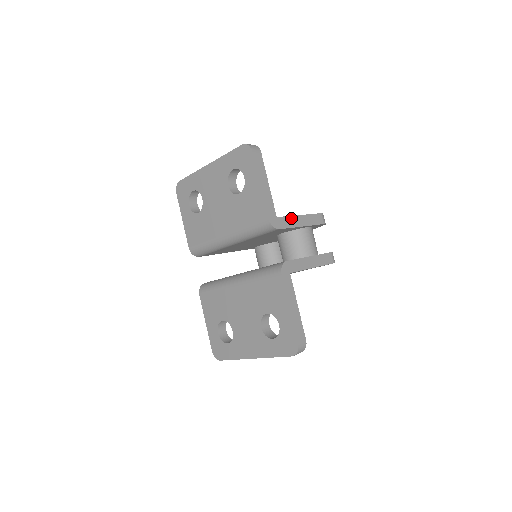
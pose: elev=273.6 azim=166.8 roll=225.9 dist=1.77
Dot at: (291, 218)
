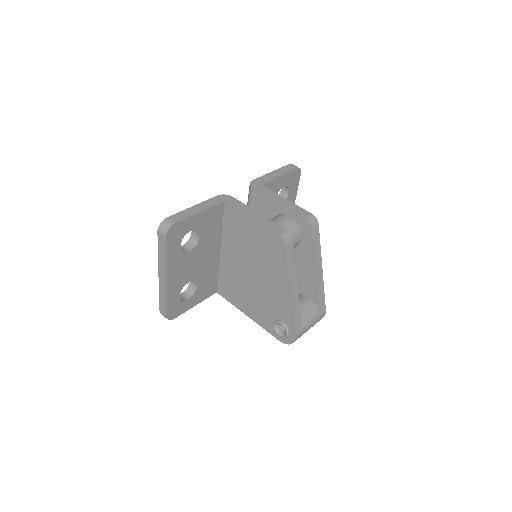
Dot at: (274, 193)
